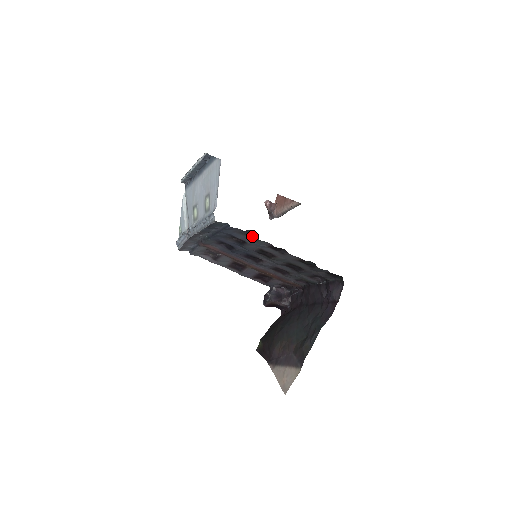
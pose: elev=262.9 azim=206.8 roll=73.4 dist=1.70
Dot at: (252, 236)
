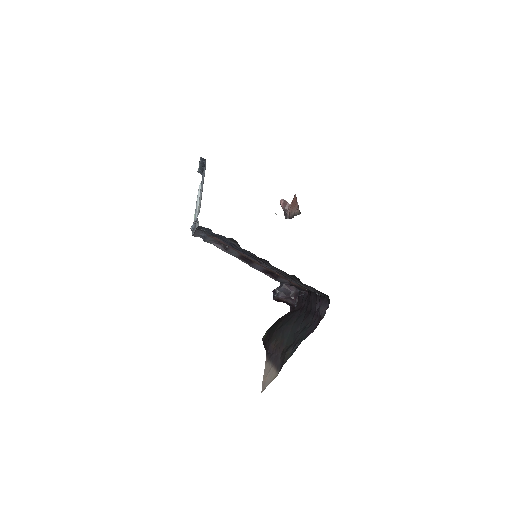
Dot at: (237, 243)
